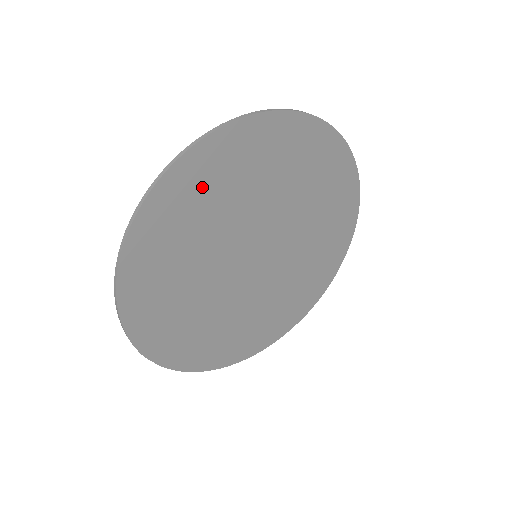
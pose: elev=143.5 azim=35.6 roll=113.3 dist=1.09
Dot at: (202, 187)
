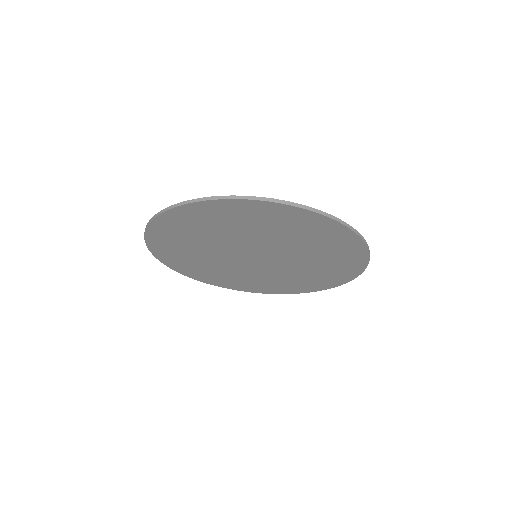
Dot at: (266, 218)
